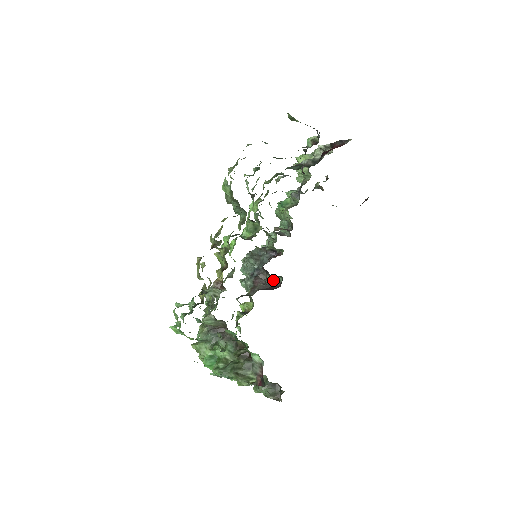
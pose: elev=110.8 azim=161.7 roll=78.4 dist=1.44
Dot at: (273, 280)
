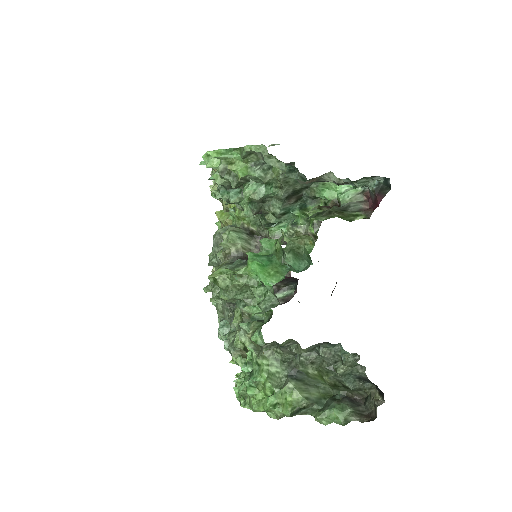
Dot at: (280, 299)
